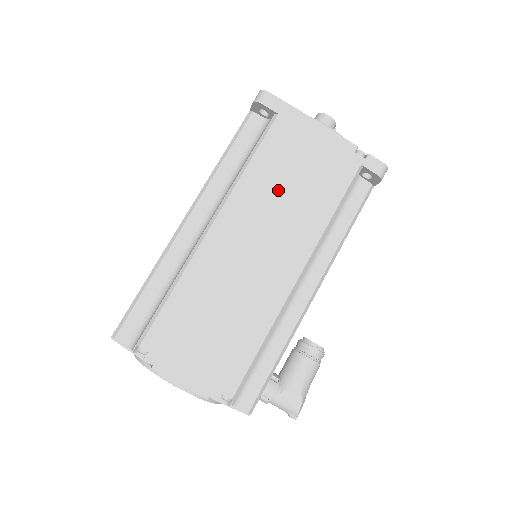
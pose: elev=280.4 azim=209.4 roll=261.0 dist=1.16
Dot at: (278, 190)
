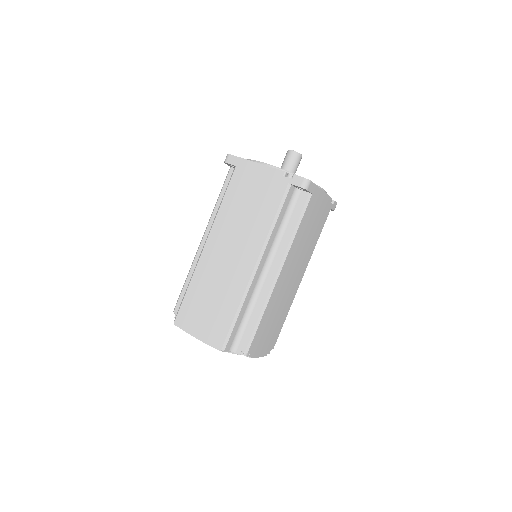
Dot at: (304, 240)
